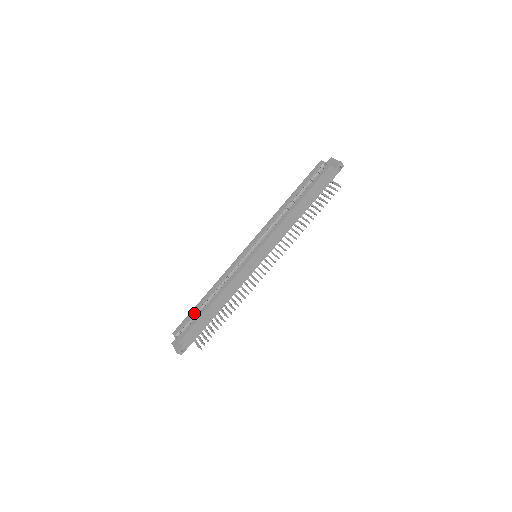
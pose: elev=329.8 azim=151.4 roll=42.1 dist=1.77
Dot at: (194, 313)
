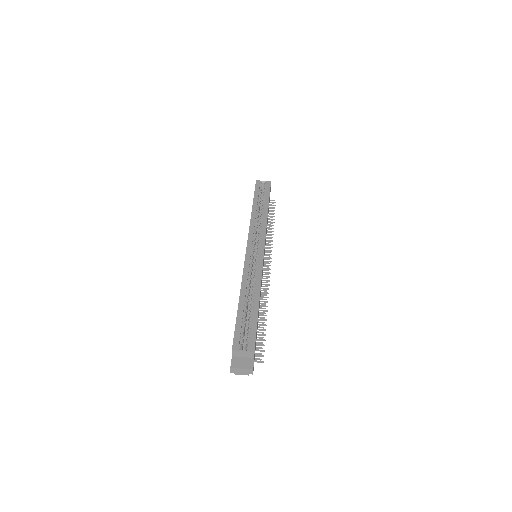
Dot at: (242, 319)
